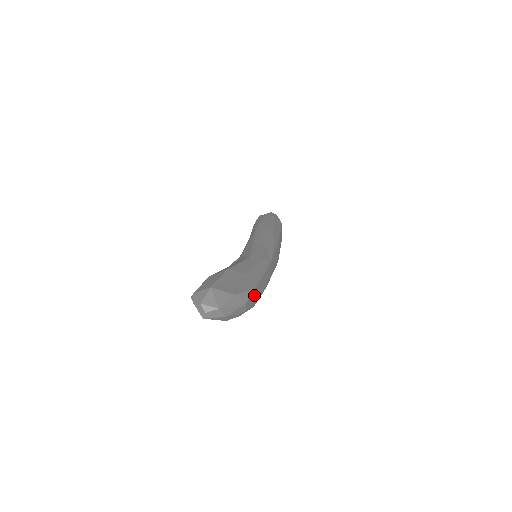
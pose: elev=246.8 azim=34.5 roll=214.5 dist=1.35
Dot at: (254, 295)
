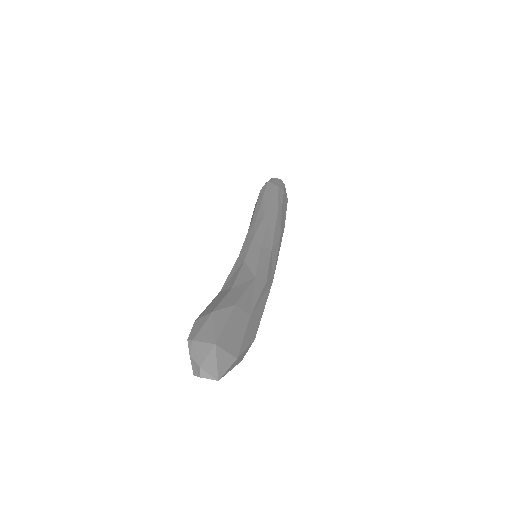
Dot at: occluded
